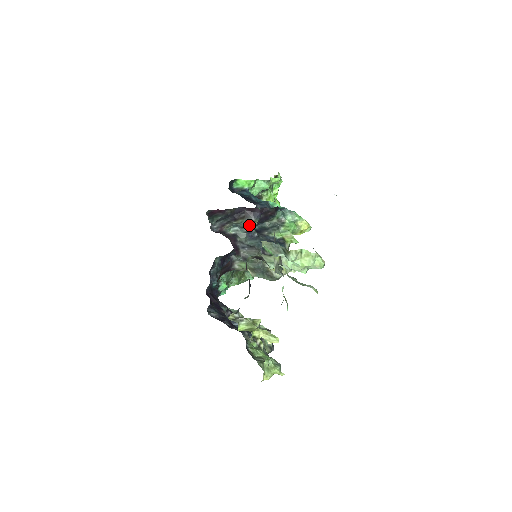
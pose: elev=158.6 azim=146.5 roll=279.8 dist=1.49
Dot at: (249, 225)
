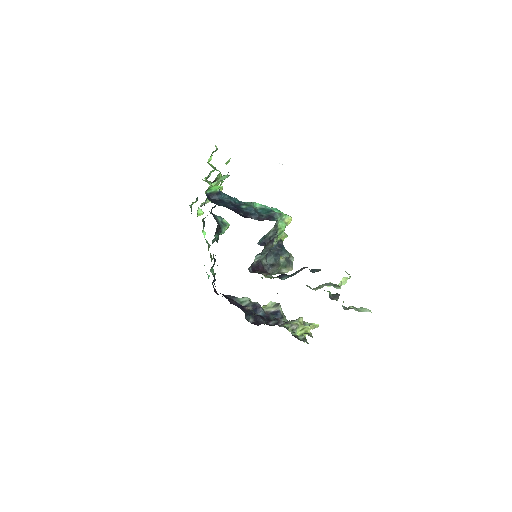
Dot at: (268, 250)
